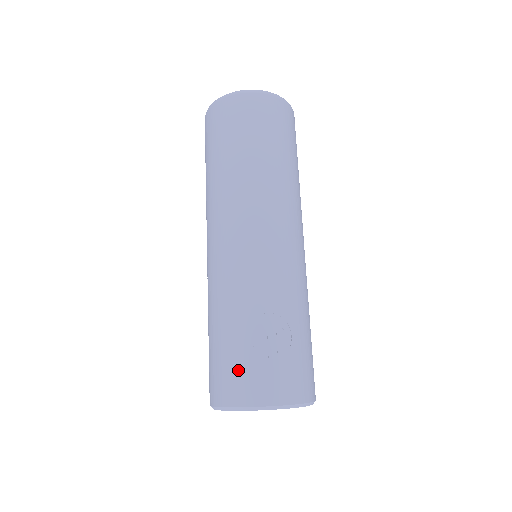
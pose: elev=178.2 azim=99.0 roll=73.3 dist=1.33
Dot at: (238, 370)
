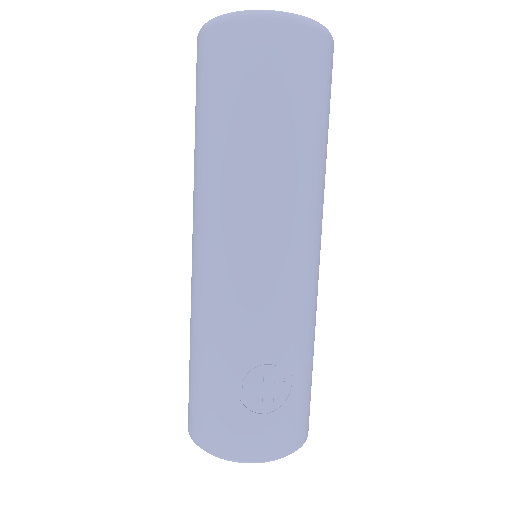
Dot at: (224, 419)
